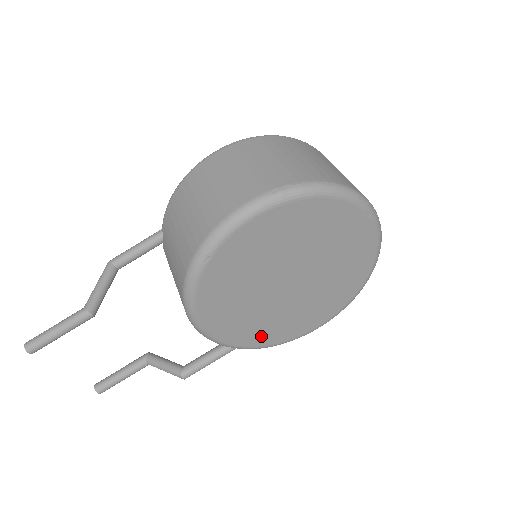
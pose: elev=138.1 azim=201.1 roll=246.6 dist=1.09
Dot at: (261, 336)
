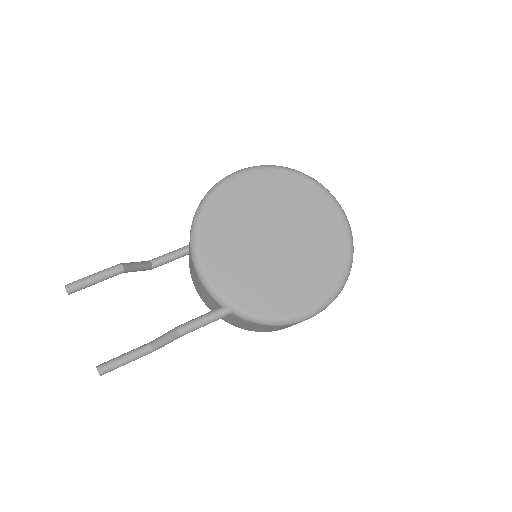
Dot at: (253, 298)
